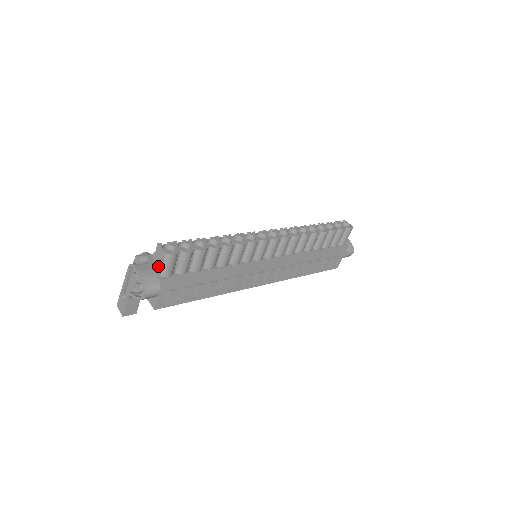
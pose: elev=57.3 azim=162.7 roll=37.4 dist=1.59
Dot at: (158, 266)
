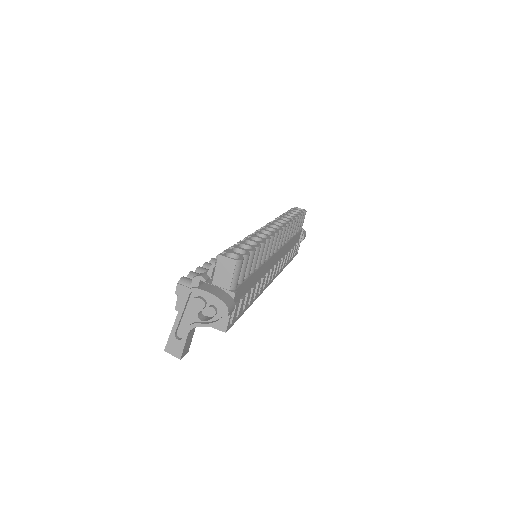
Dot at: (225, 280)
